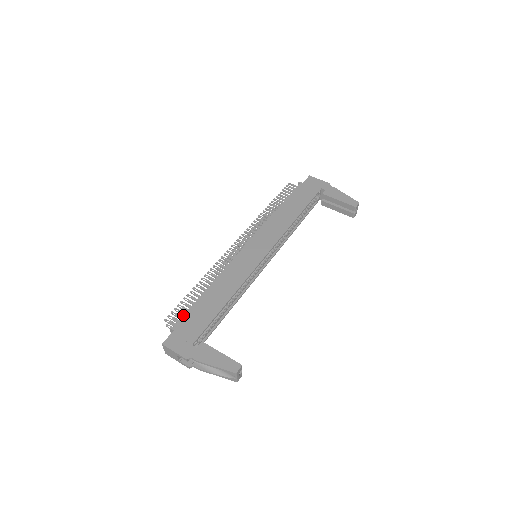
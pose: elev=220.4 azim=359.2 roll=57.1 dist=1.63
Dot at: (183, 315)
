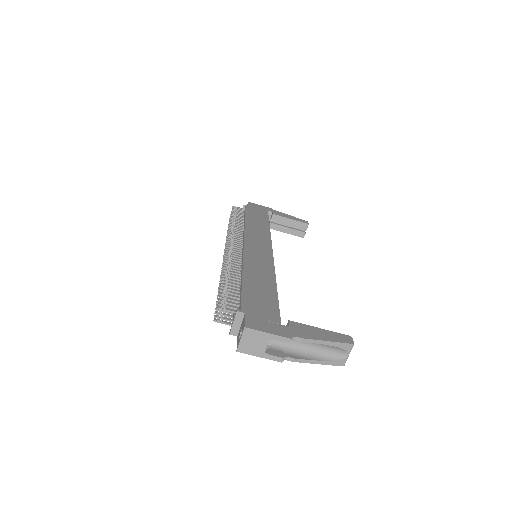
Dot at: (241, 298)
